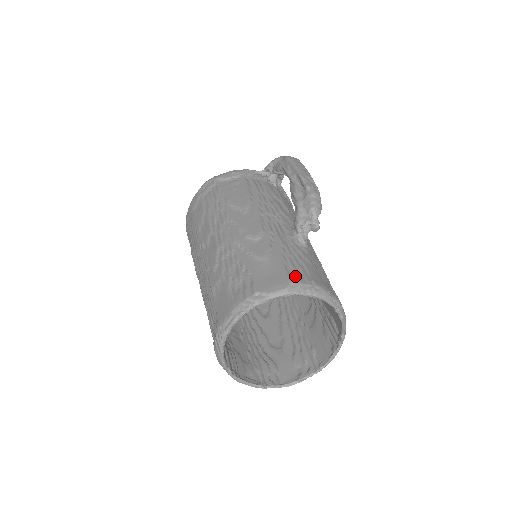
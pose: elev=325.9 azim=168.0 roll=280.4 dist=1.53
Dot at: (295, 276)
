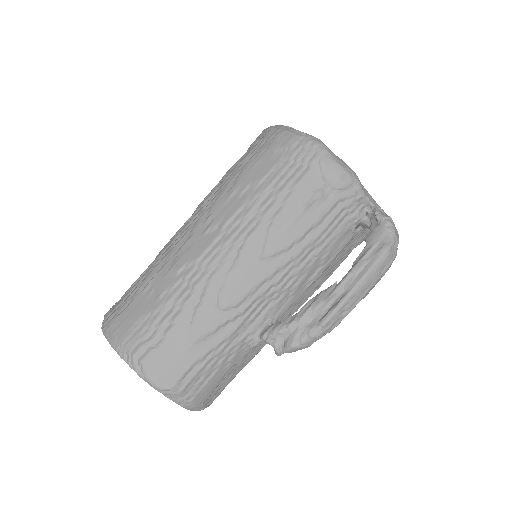
Dot at: (185, 383)
